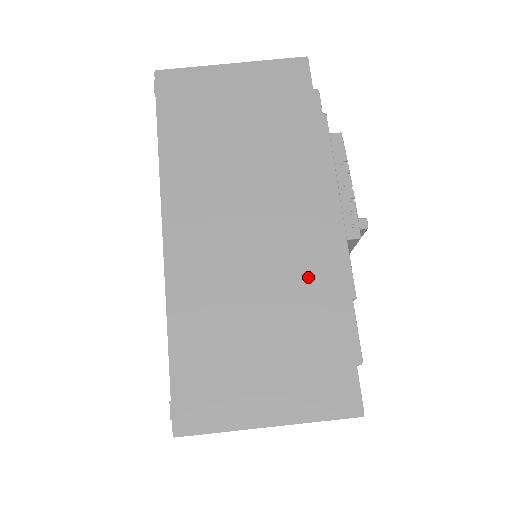
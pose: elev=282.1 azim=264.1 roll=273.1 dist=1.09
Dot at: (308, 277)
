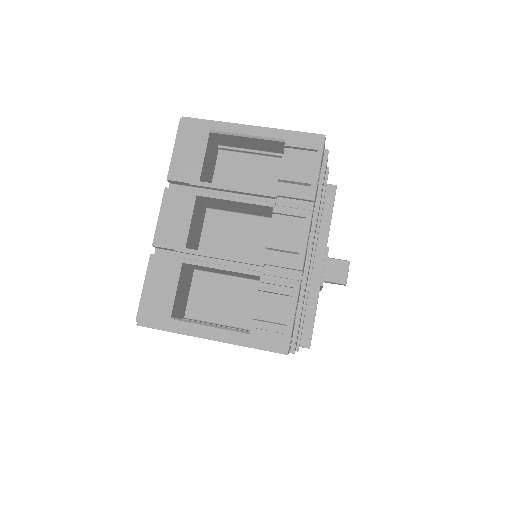
Dot at: occluded
